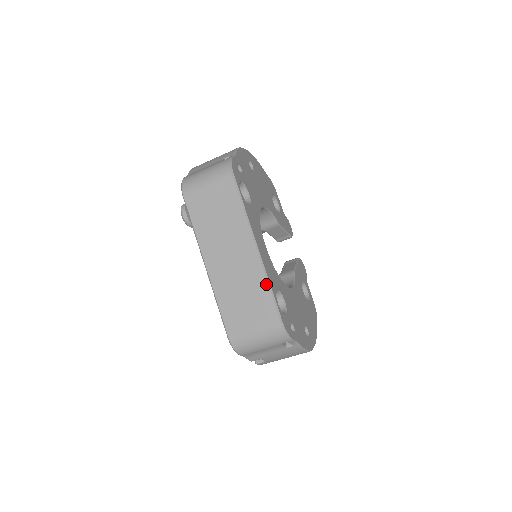
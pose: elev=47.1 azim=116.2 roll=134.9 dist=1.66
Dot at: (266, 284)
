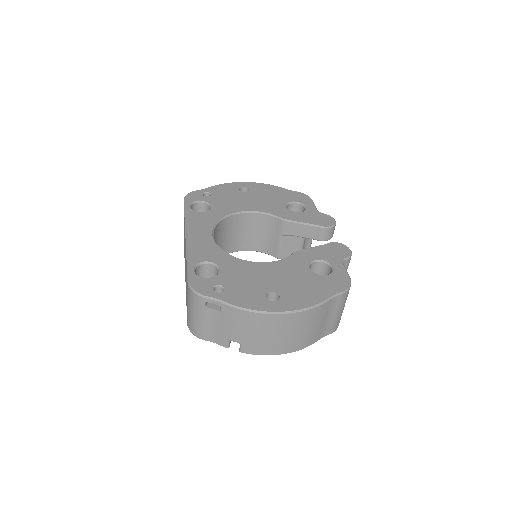
Dot at: (186, 259)
